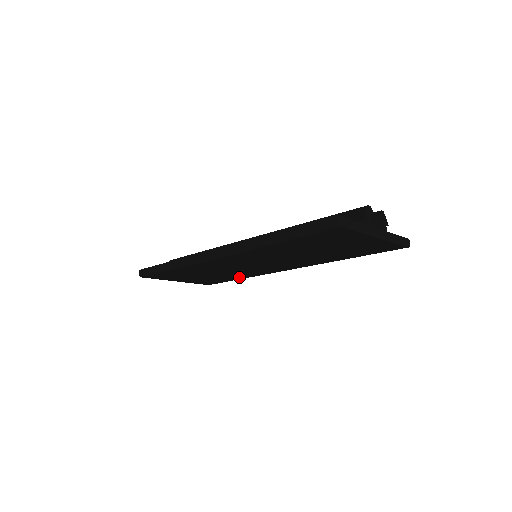
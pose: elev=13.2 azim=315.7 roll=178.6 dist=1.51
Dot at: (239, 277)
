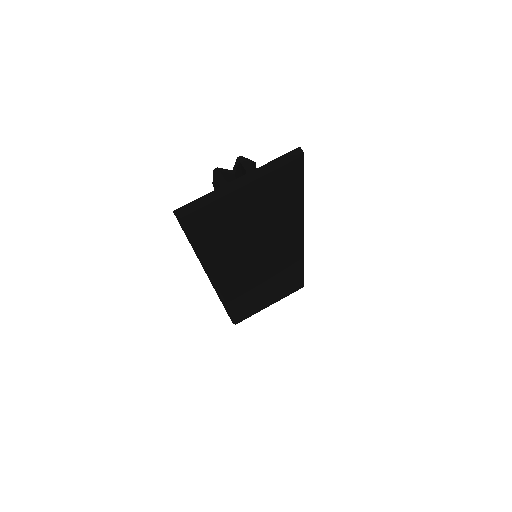
Dot at: (295, 270)
